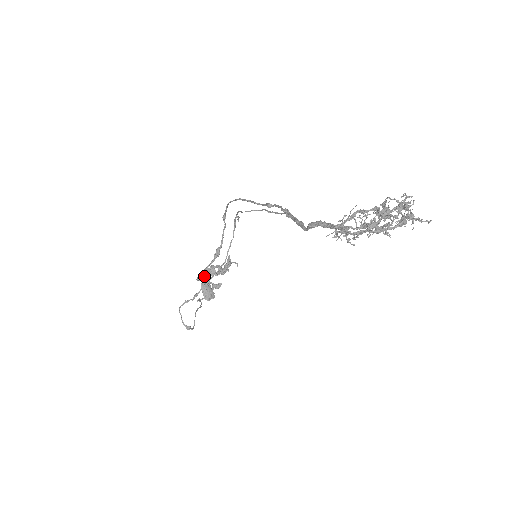
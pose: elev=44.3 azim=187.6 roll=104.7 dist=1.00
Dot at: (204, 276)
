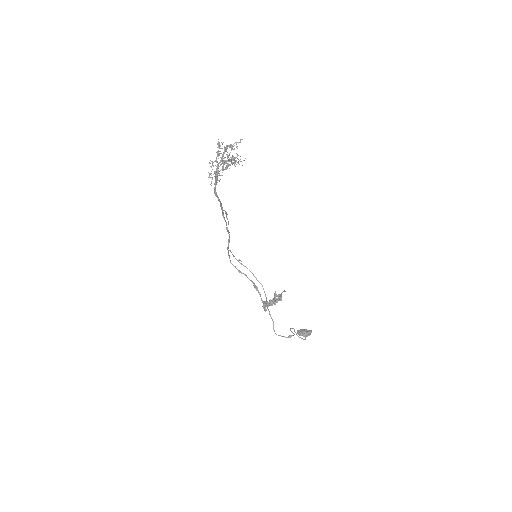
Dot at: (264, 304)
